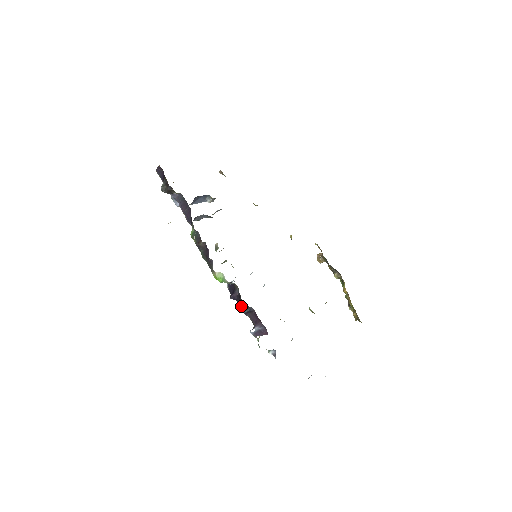
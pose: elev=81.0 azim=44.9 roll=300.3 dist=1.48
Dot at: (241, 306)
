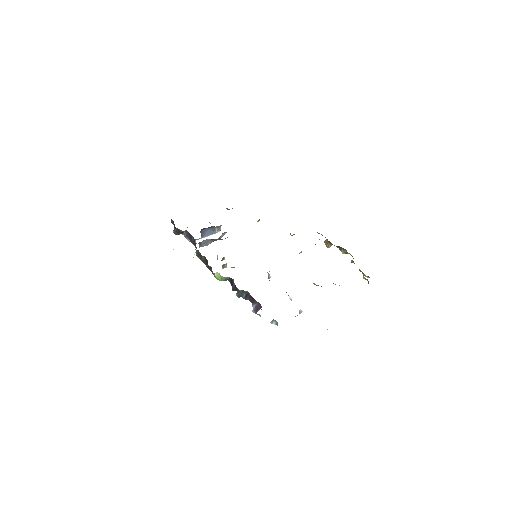
Dot at: (237, 292)
